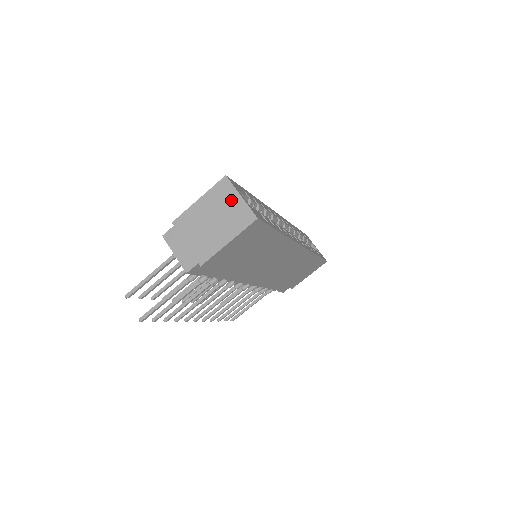
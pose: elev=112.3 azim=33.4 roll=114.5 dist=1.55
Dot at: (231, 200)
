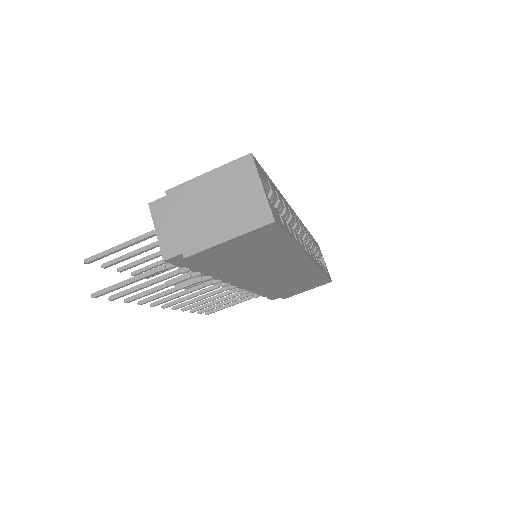
Dot at: (248, 187)
